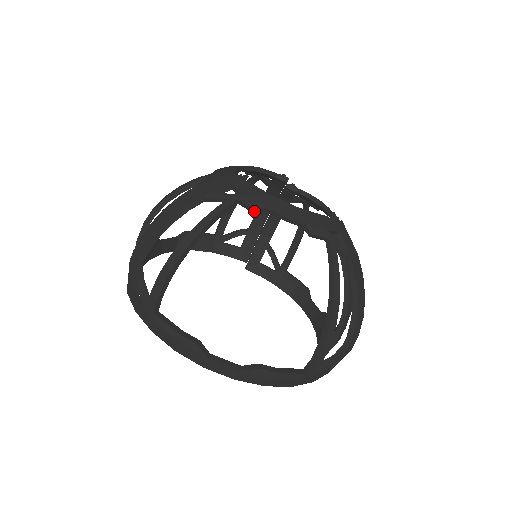
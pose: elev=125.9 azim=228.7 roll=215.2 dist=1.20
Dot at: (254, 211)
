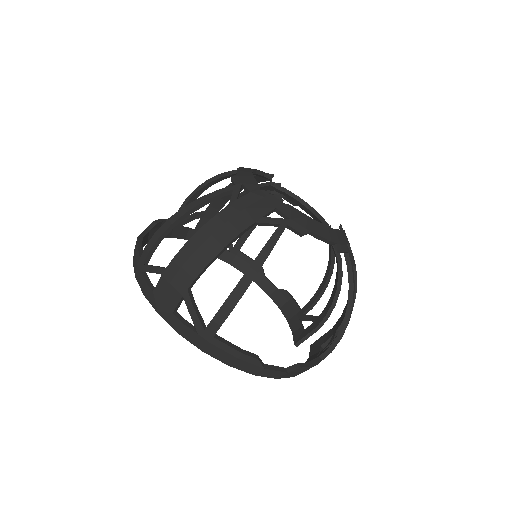
Dot at: occluded
